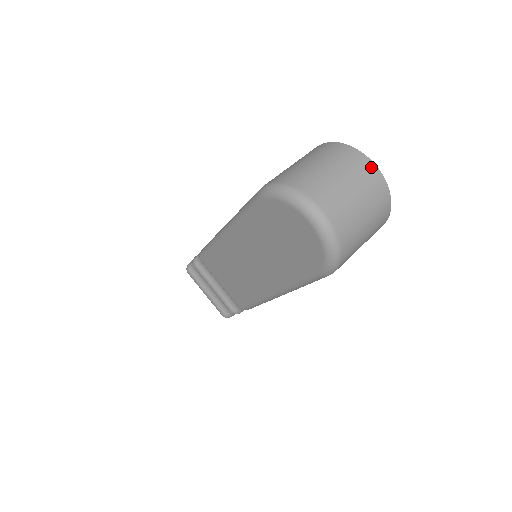
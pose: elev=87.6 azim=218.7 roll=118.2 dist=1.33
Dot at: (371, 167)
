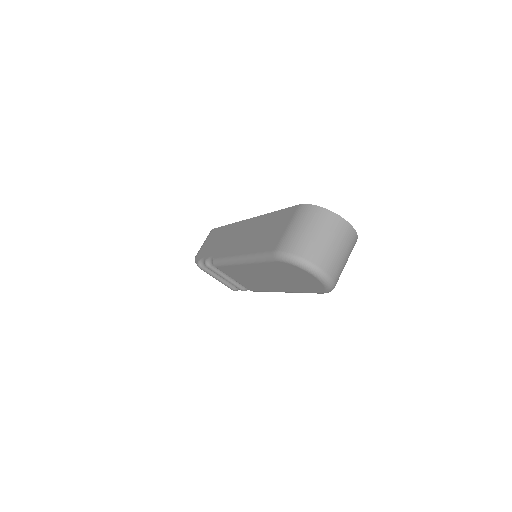
Dot at: (344, 223)
